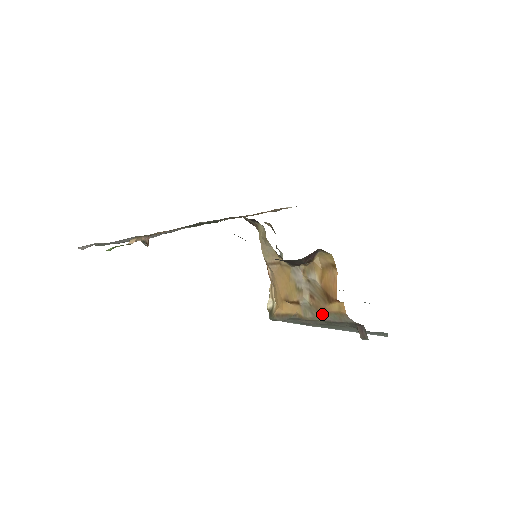
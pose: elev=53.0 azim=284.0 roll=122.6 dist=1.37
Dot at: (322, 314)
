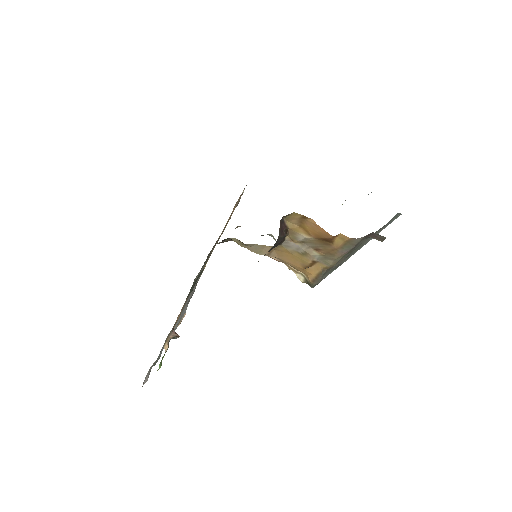
Dot at: (337, 254)
